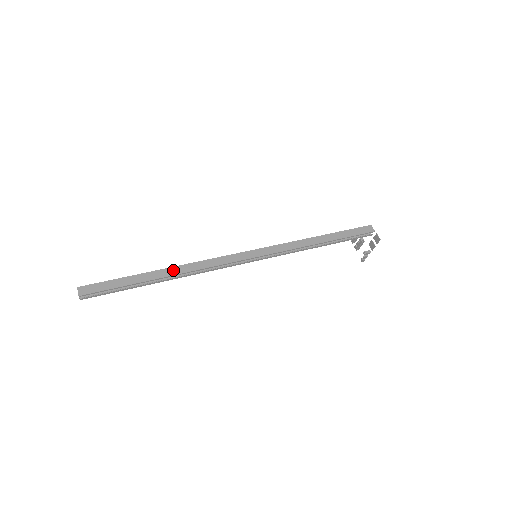
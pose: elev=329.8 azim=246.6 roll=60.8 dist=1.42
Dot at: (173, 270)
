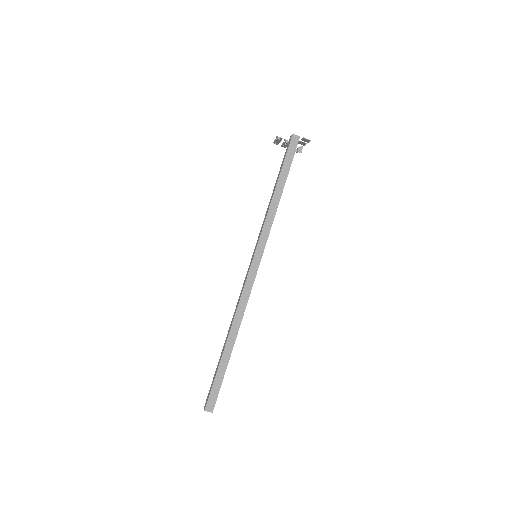
Dot at: (233, 333)
